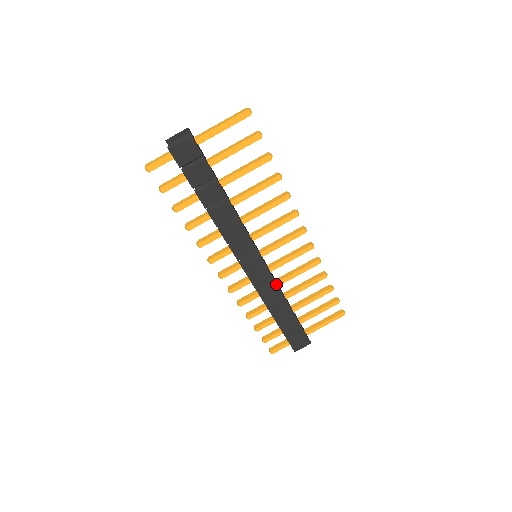
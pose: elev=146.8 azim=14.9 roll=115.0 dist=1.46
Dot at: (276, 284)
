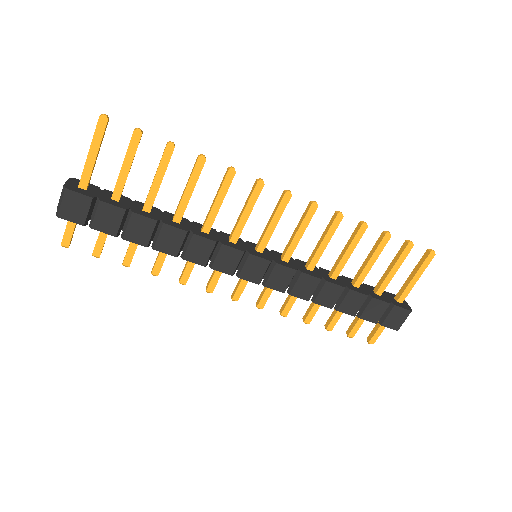
Dot at: (302, 273)
